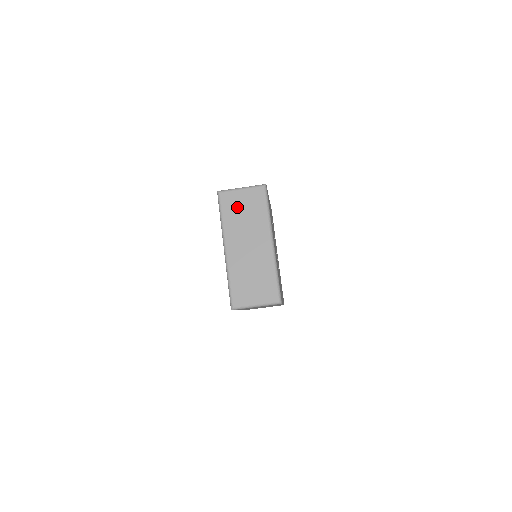
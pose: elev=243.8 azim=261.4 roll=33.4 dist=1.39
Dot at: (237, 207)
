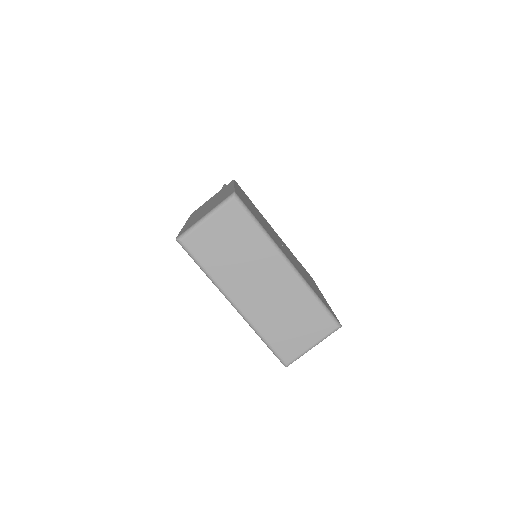
Dot at: (216, 246)
